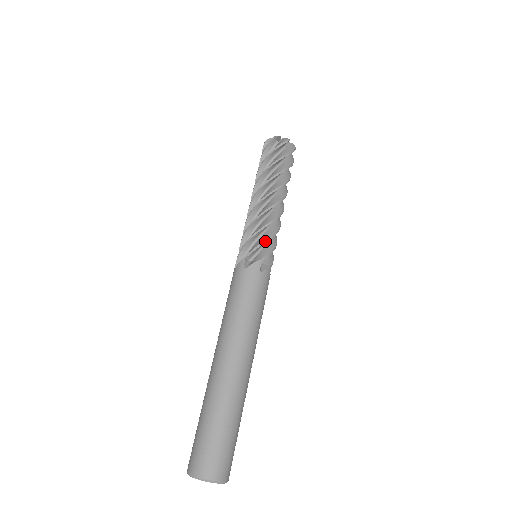
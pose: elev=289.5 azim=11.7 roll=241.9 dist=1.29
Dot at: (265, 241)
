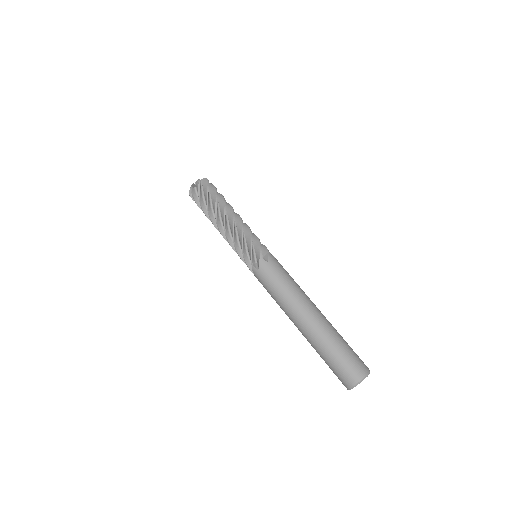
Dot at: (251, 245)
